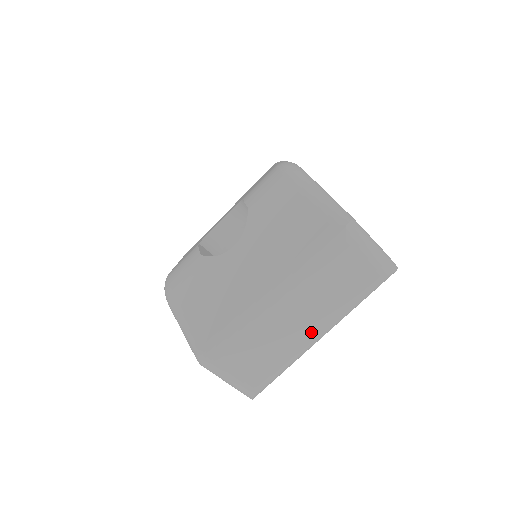
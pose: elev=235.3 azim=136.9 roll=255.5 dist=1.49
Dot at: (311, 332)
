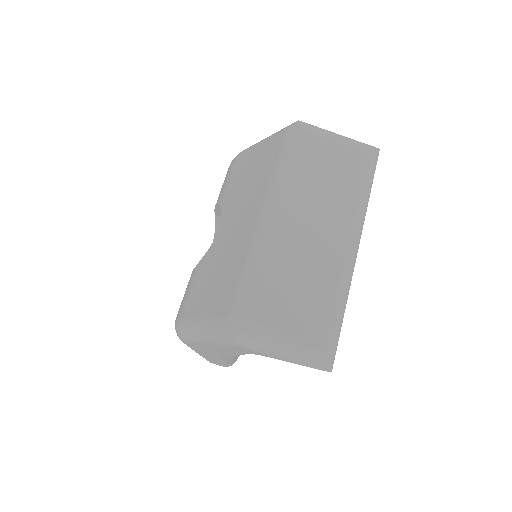
Dot at: (338, 239)
